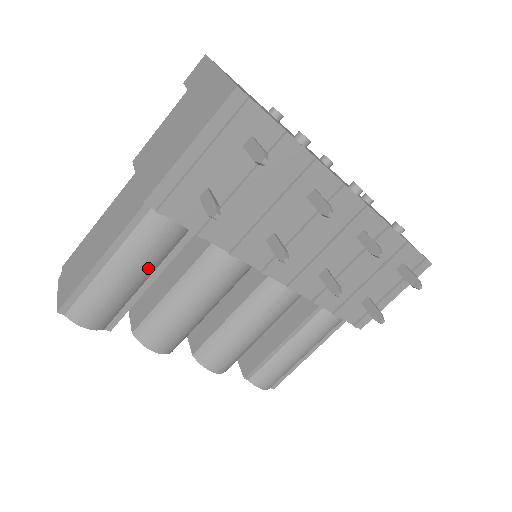
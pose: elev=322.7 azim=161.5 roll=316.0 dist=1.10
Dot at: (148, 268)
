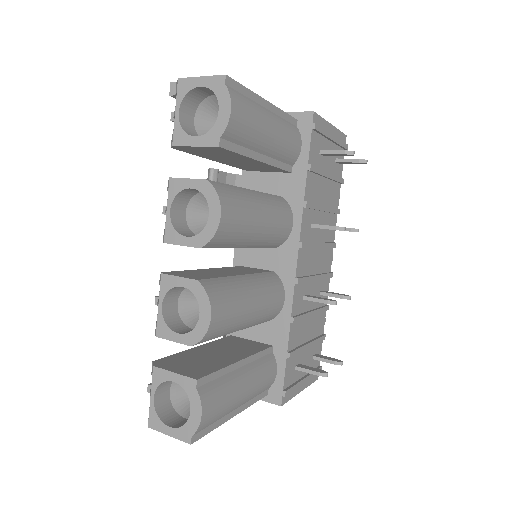
Dot at: (275, 146)
